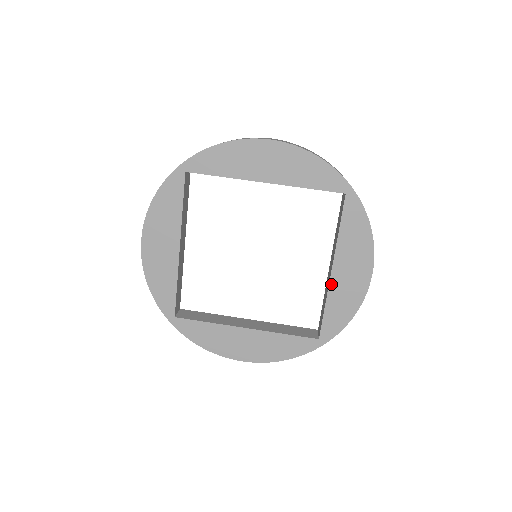
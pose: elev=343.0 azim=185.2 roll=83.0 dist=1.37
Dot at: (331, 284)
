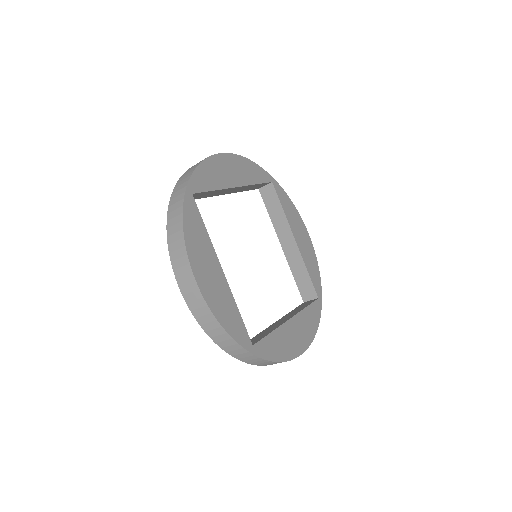
Dot at: (284, 325)
